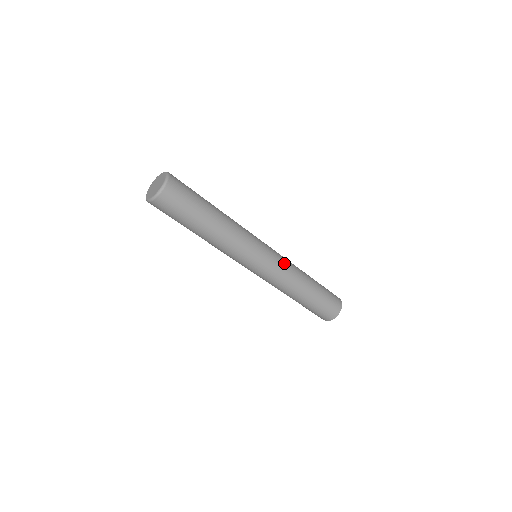
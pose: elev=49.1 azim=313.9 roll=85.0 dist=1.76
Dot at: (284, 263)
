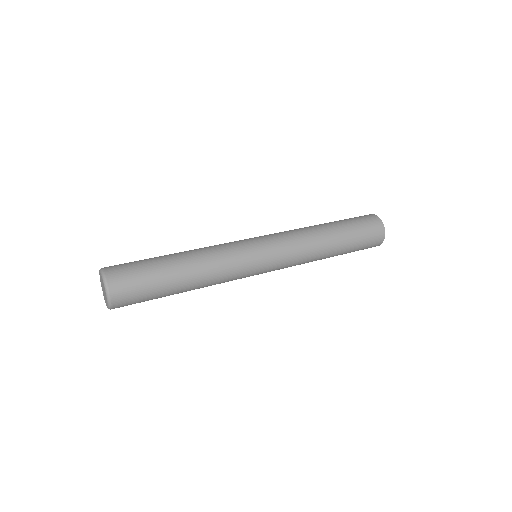
Dot at: (291, 252)
